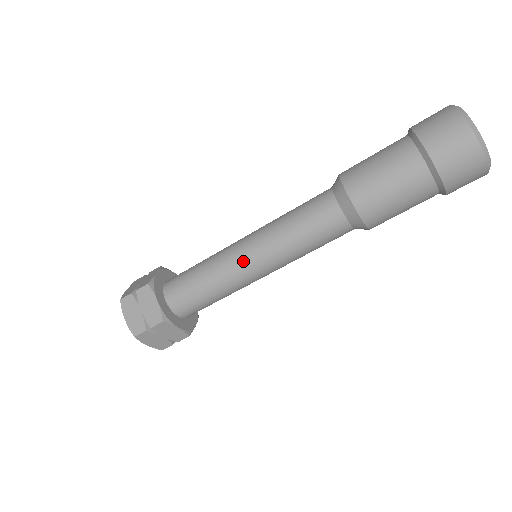
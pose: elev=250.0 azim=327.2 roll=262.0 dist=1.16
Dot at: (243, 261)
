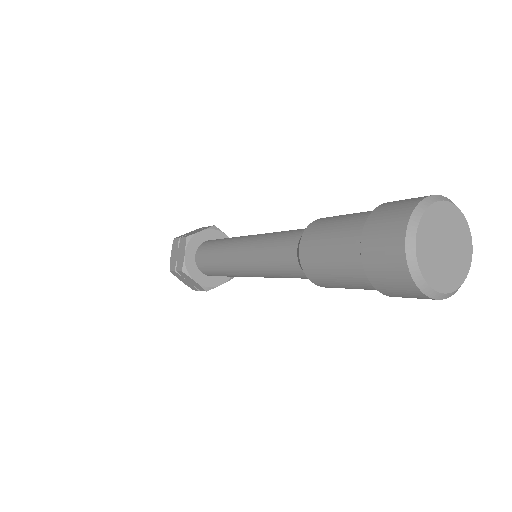
Dot at: (234, 256)
